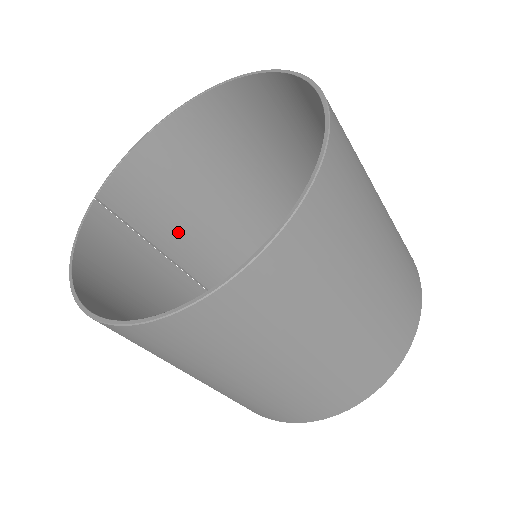
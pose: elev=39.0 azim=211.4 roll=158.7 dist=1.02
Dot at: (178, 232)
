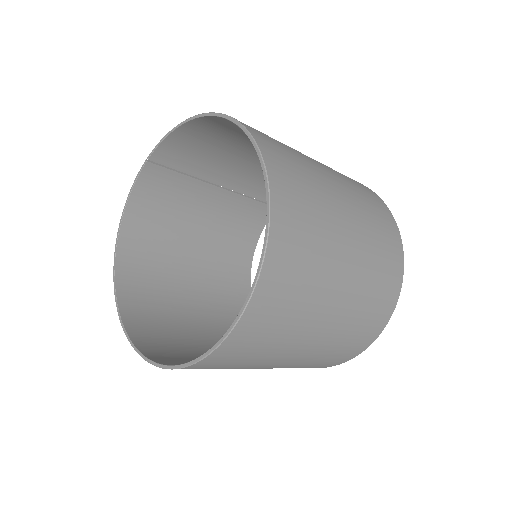
Dot at: (231, 169)
